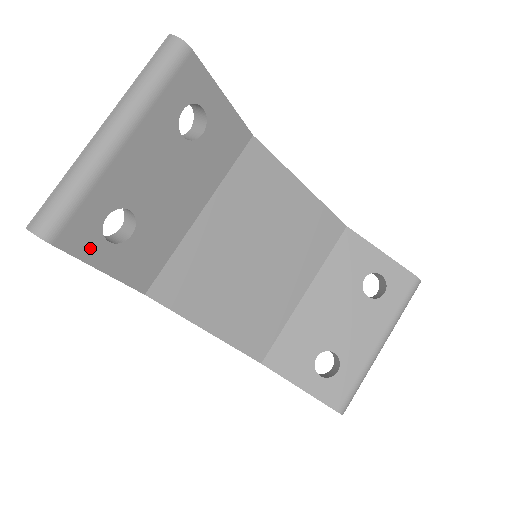
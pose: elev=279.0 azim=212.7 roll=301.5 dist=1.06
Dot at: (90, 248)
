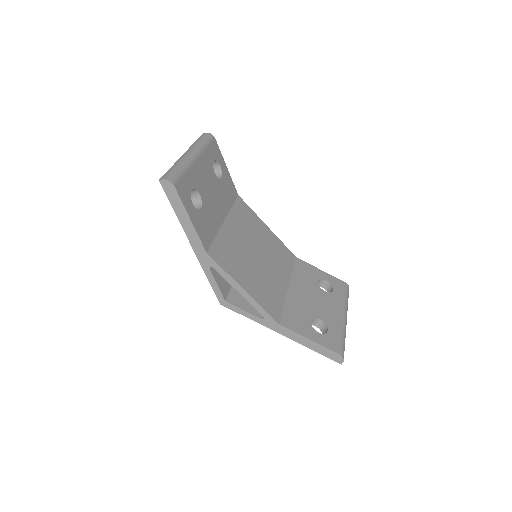
Dot at: (187, 202)
